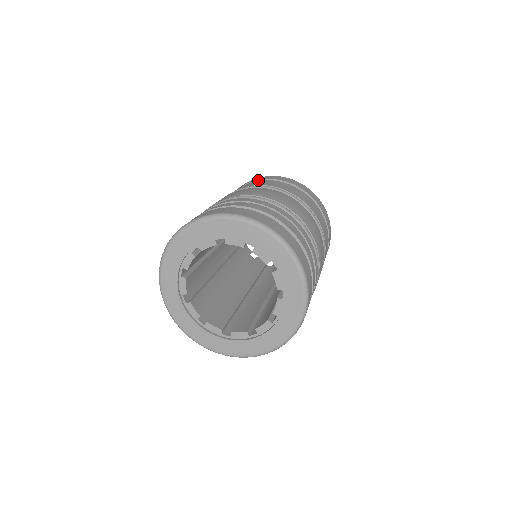
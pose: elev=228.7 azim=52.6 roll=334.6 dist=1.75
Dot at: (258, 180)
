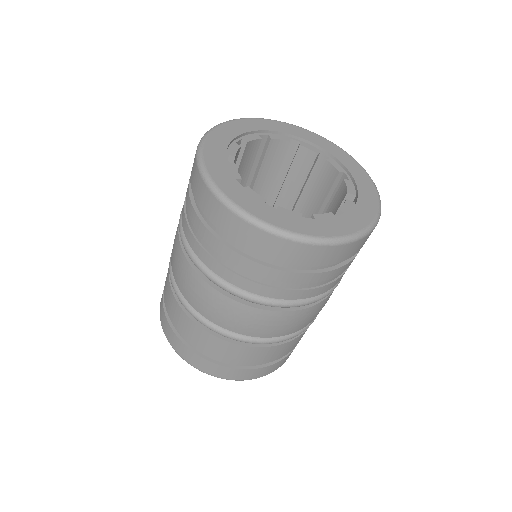
Dot at: occluded
